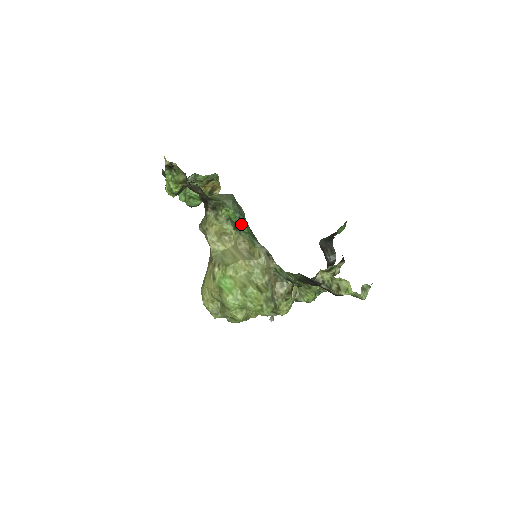
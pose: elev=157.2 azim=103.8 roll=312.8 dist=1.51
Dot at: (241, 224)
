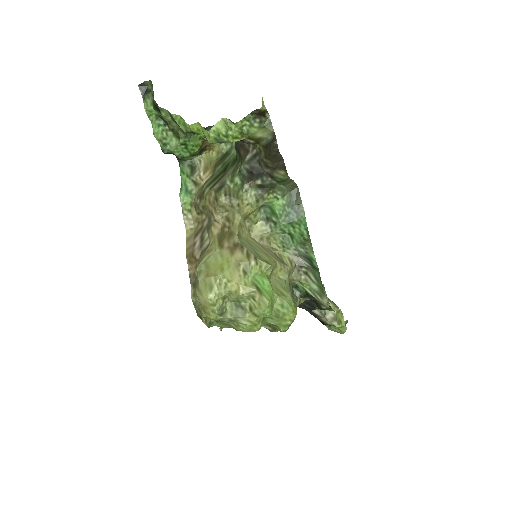
Dot at: (287, 221)
